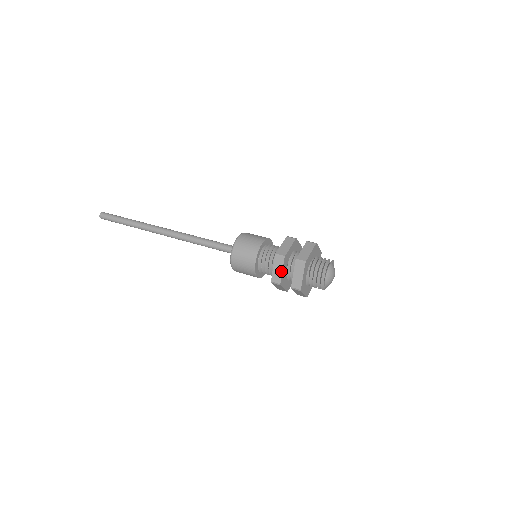
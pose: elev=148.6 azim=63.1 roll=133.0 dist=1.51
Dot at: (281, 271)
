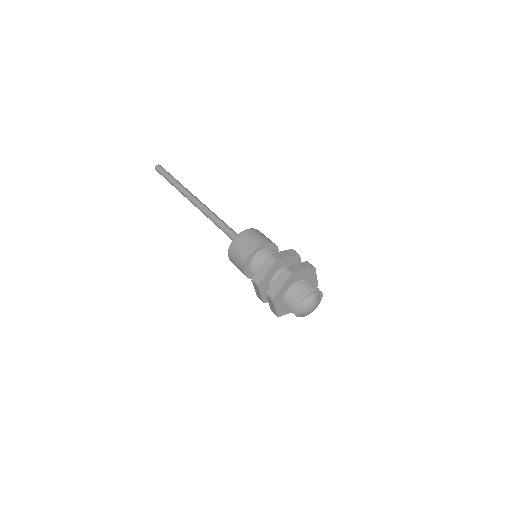
Dot at: (266, 272)
